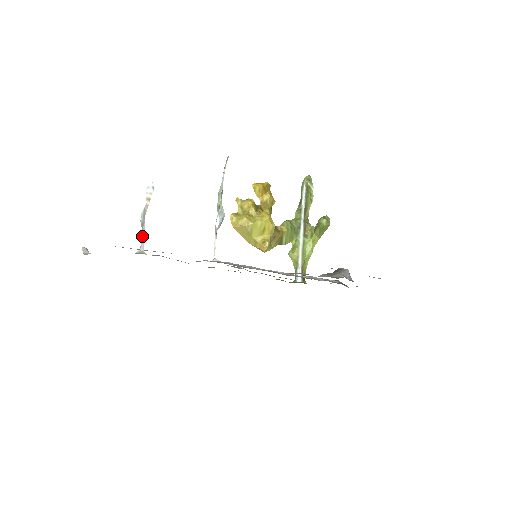
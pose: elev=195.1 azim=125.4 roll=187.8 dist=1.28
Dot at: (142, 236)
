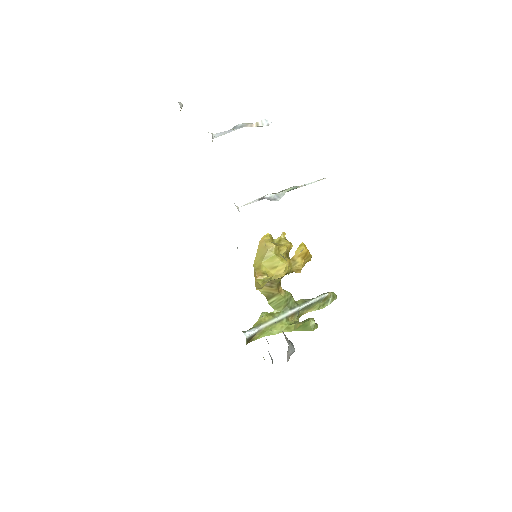
Dot at: (226, 131)
